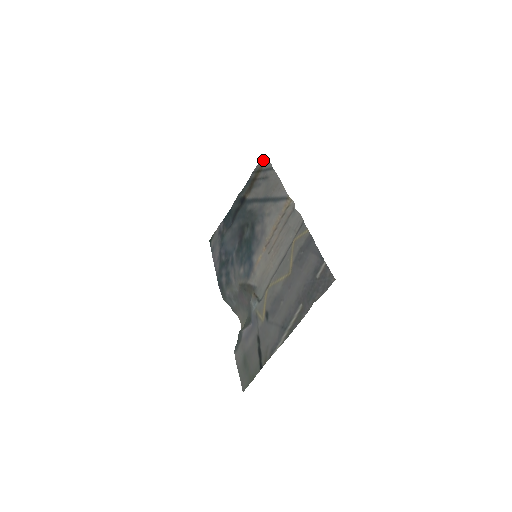
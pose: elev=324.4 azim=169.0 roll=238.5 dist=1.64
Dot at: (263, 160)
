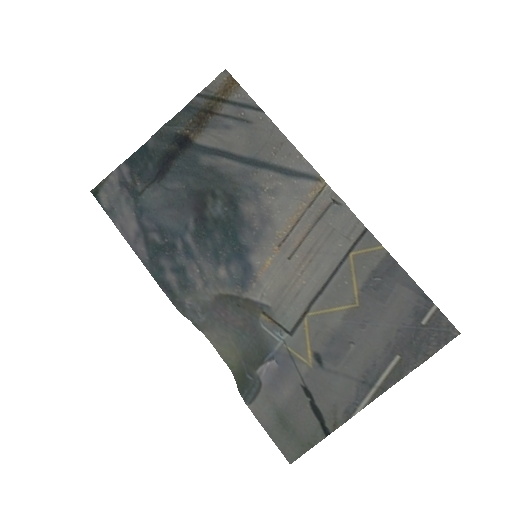
Dot at: (225, 81)
